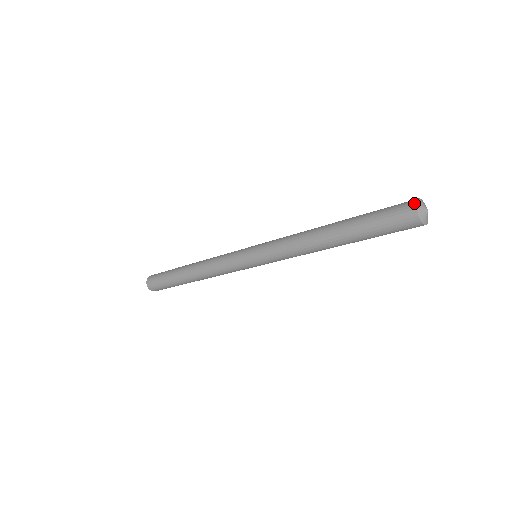
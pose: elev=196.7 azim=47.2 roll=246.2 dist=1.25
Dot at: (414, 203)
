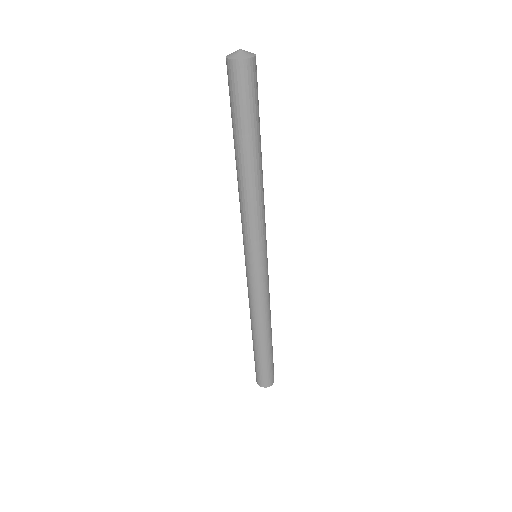
Dot at: (227, 61)
